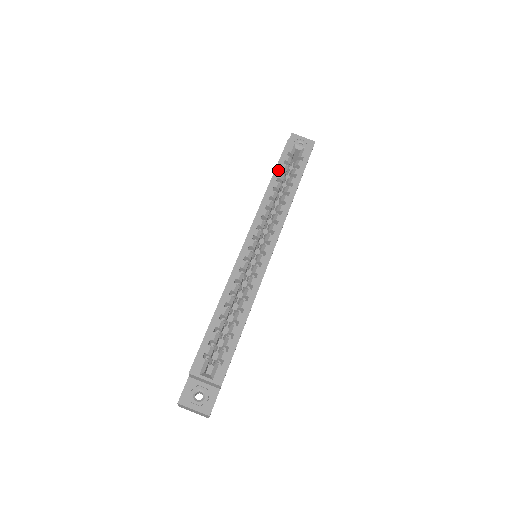
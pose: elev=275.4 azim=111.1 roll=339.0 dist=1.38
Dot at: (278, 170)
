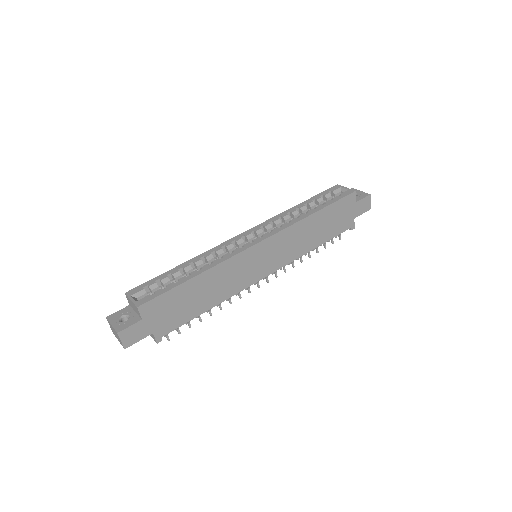
Dot at: (311, 199)
